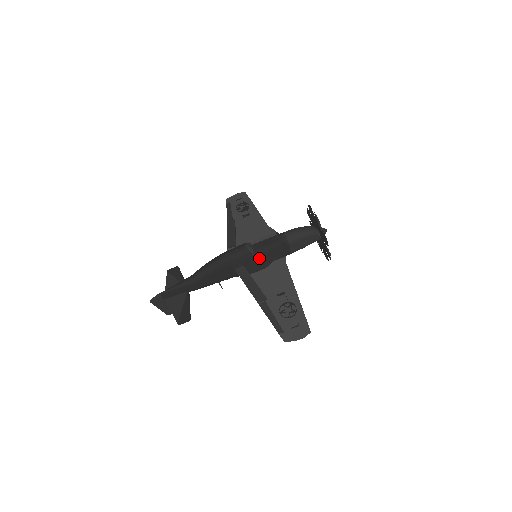
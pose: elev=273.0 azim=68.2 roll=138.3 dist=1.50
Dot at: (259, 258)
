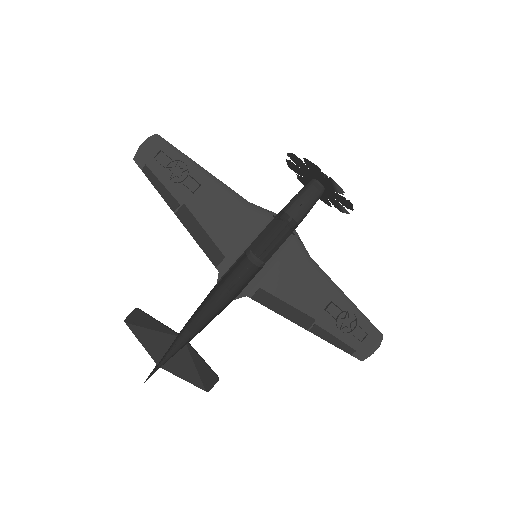
Dot at: (275, 268)
